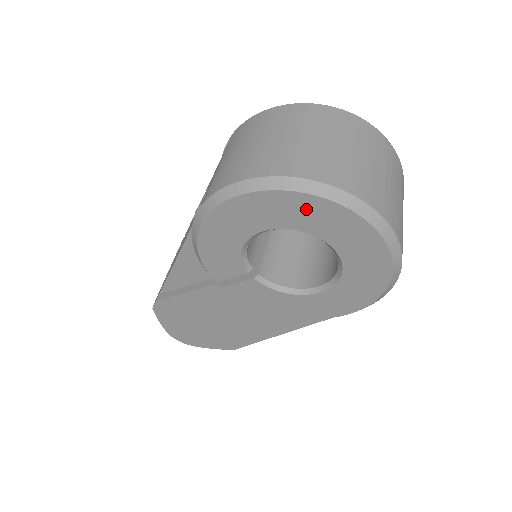
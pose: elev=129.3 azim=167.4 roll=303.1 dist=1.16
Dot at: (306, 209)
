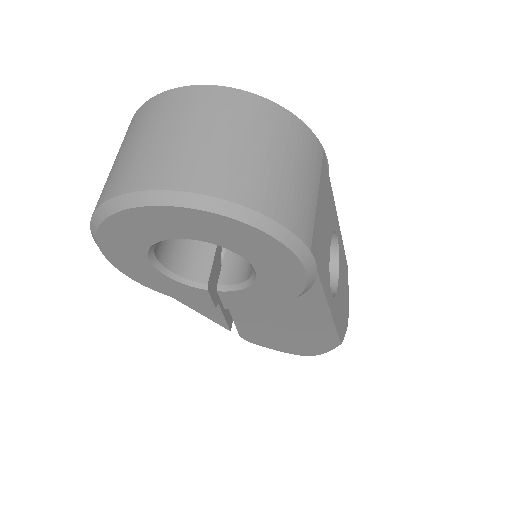
Dot at: (123, 231)
